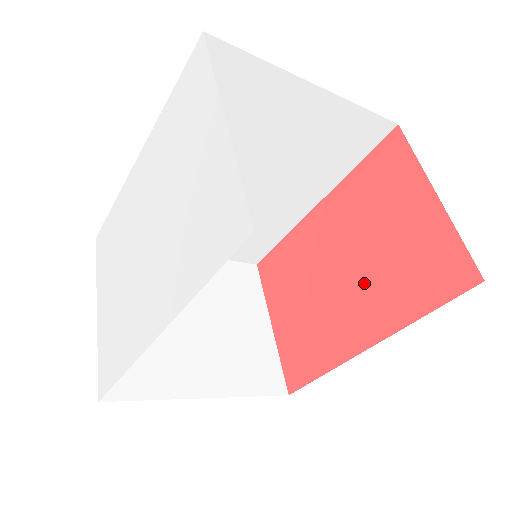
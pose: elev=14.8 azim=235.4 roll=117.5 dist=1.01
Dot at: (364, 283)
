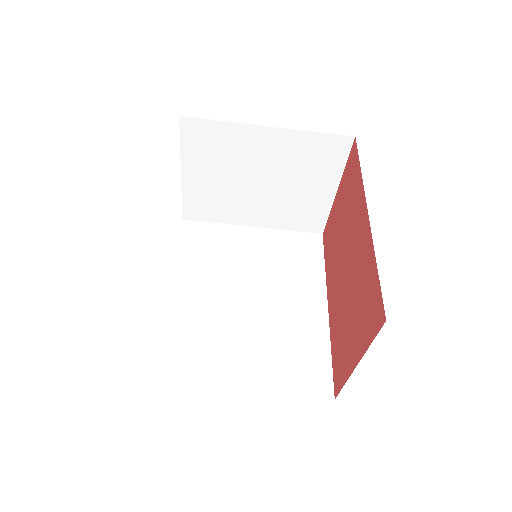
Dot at: (350, 233)
